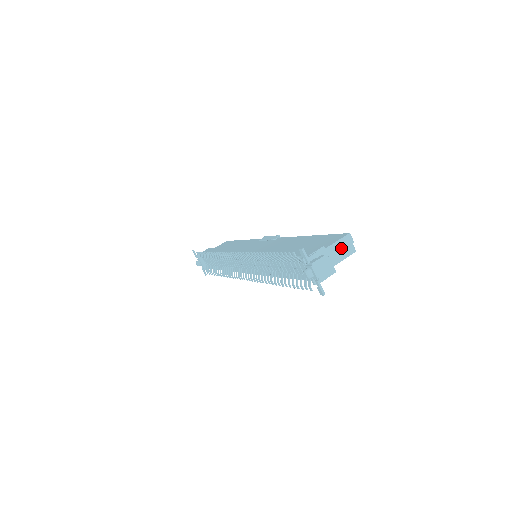
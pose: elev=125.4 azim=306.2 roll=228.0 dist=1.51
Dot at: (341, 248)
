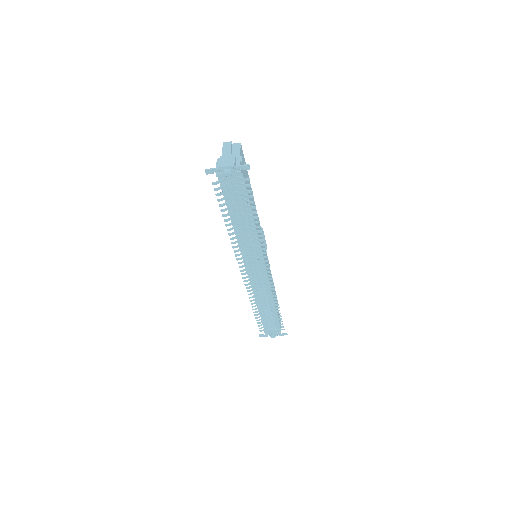
Dot at: (229, 150)
